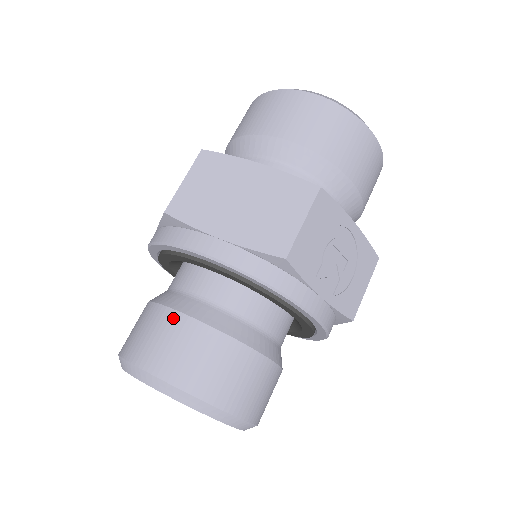
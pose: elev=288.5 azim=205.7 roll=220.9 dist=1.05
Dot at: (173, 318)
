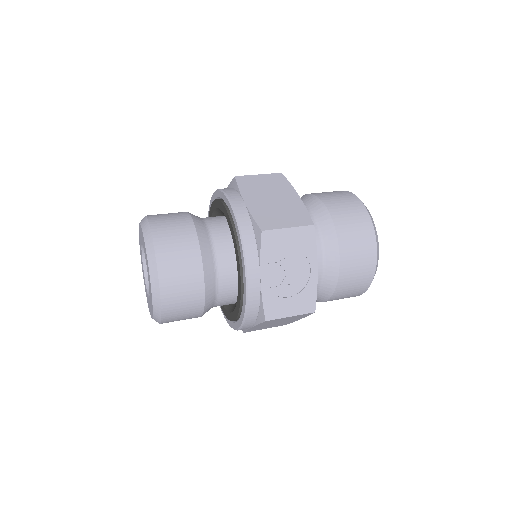
Dot at: (186, 217)
